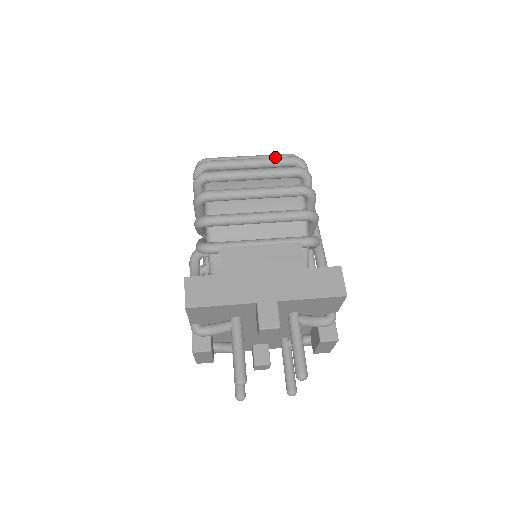
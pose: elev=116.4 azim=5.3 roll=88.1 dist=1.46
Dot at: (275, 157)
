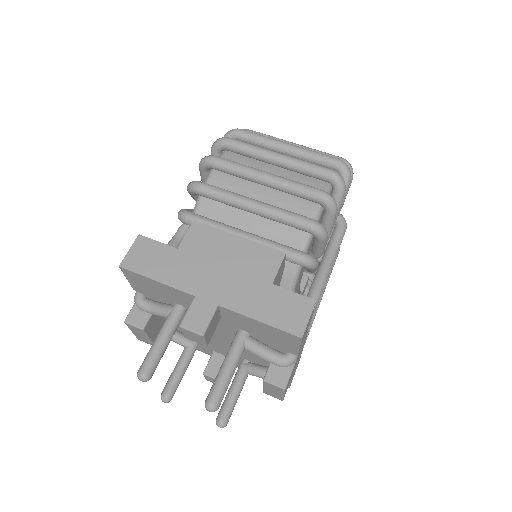
Dot at: (317, 152)
